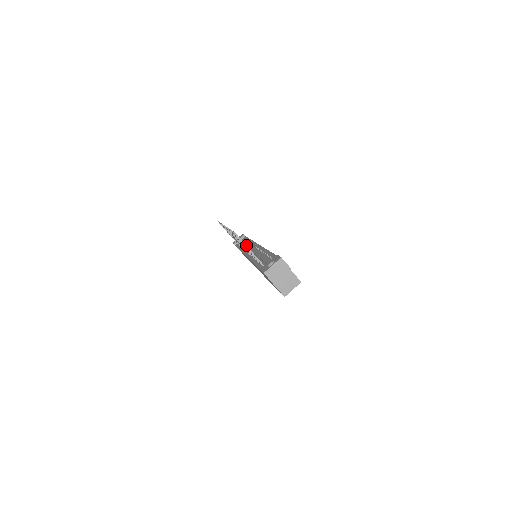
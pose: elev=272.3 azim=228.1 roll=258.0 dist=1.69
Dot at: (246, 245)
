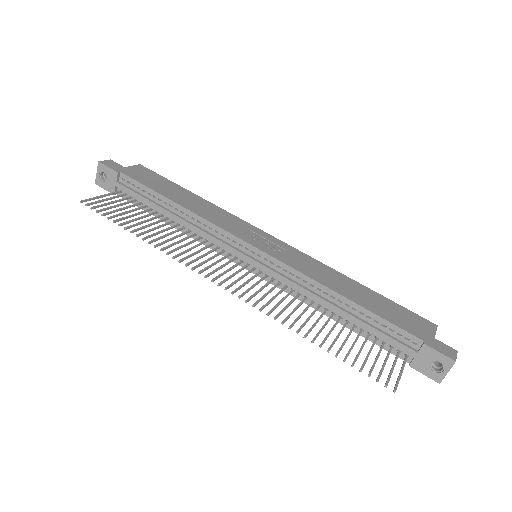
Dot at: (211, 239)
